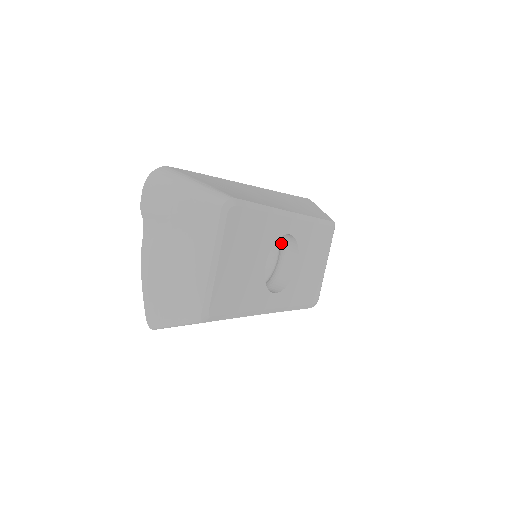
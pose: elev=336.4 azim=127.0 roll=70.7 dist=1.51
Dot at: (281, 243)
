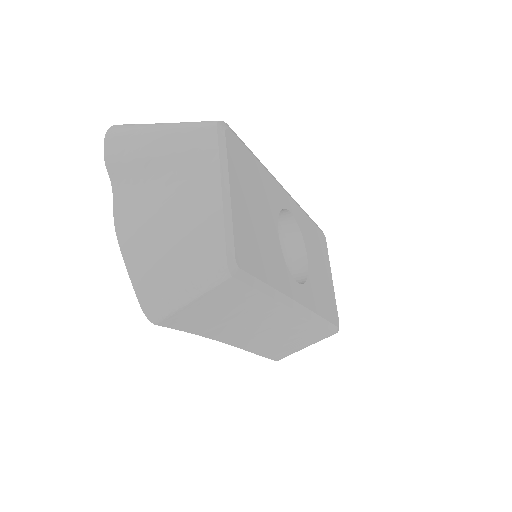
Dot at: occluded
